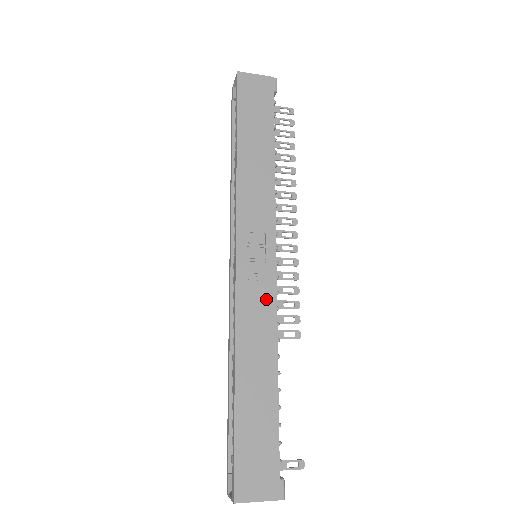
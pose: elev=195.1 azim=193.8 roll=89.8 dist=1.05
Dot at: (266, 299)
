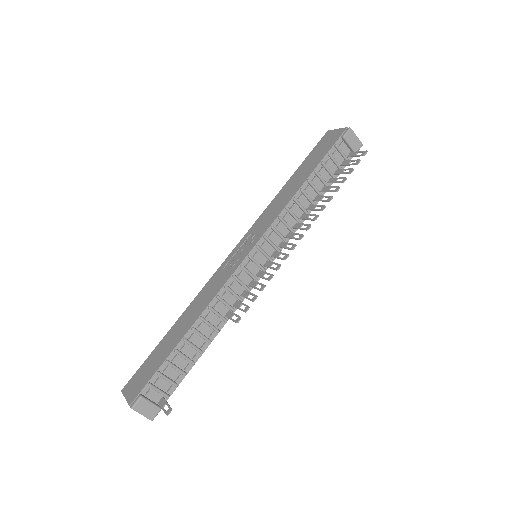
Dot at: (224, 278)
